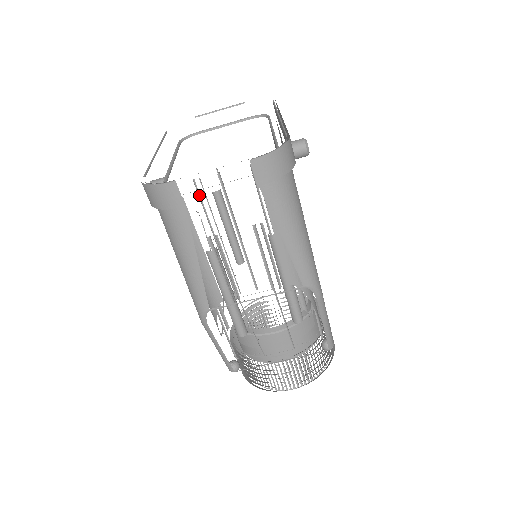
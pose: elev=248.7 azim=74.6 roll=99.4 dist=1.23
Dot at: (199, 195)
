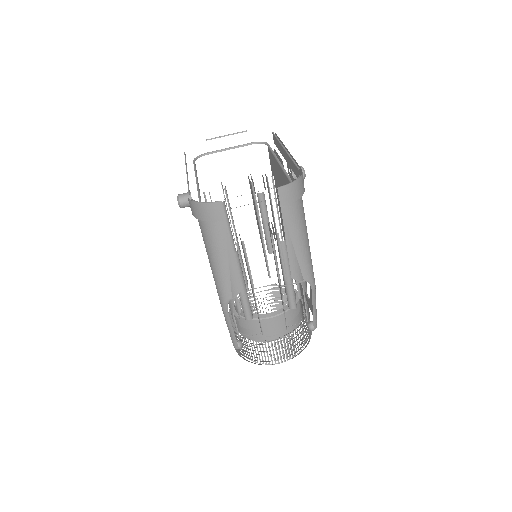
Dot at: occluded
